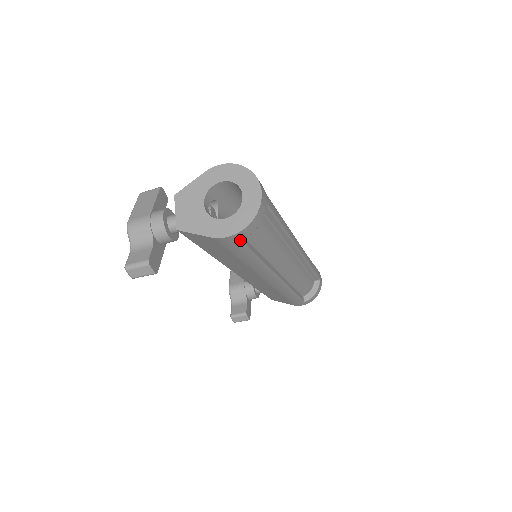
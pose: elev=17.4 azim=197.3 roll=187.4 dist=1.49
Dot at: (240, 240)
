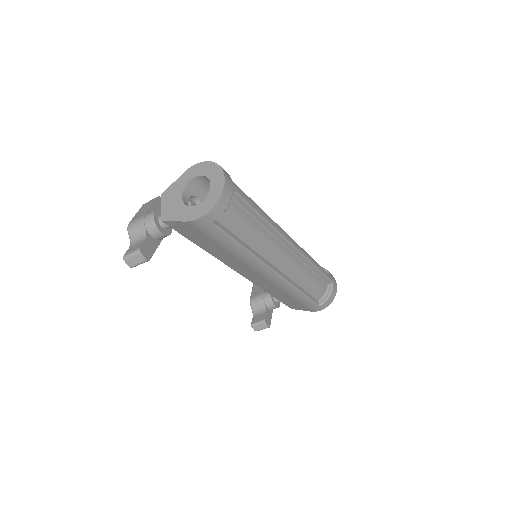
Dot at: (212, 222)
